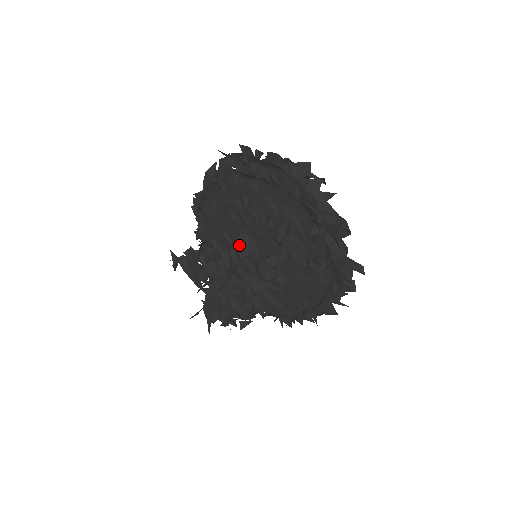
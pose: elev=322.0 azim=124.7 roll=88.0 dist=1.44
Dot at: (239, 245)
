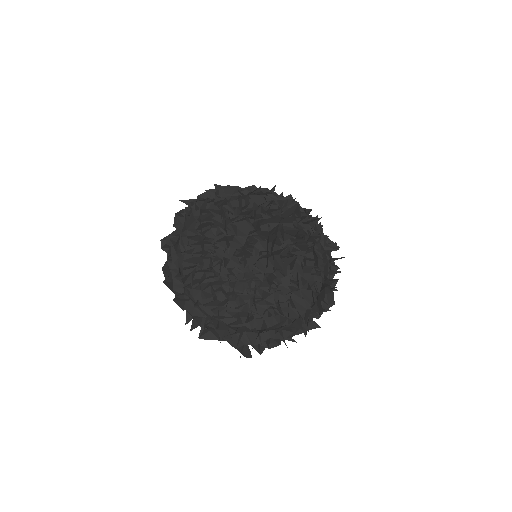
Dot at: occluded
